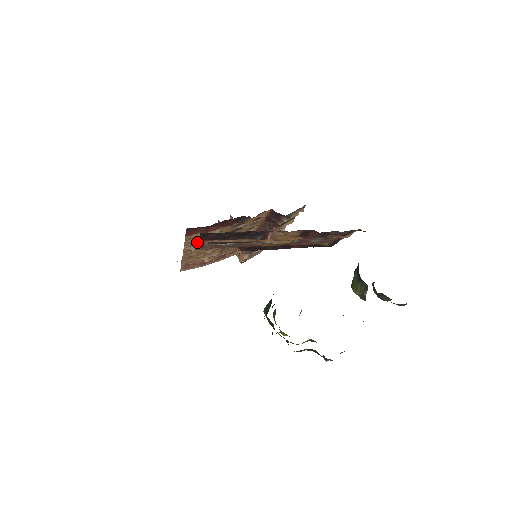
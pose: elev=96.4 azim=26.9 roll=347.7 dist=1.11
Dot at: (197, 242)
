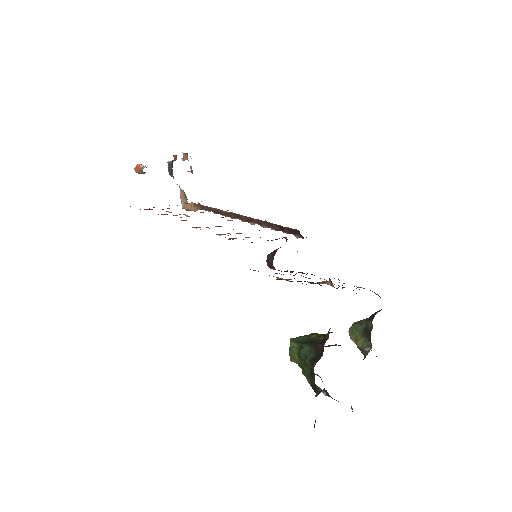
Dot at: occluded
